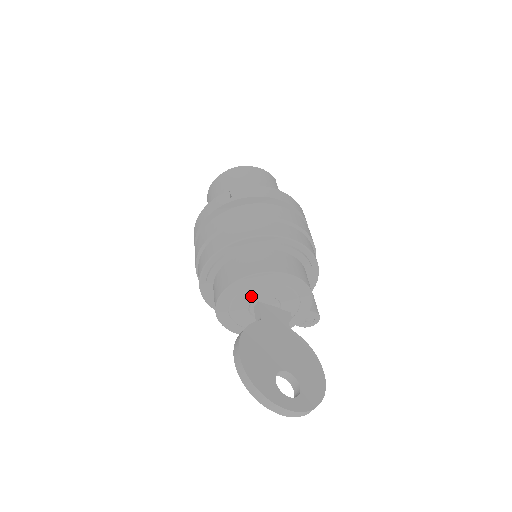
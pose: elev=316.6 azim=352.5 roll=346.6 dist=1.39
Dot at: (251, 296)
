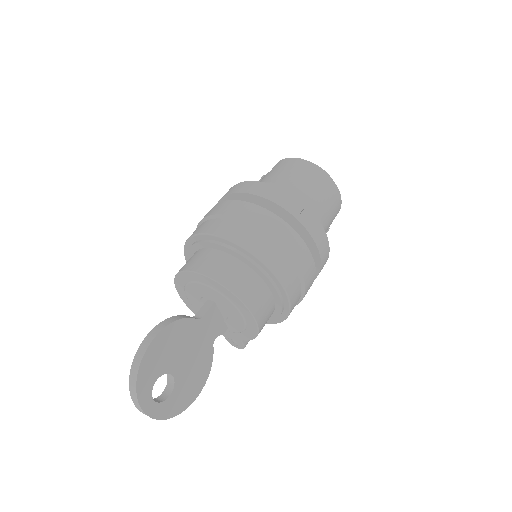
Dot at: (213, 295)
